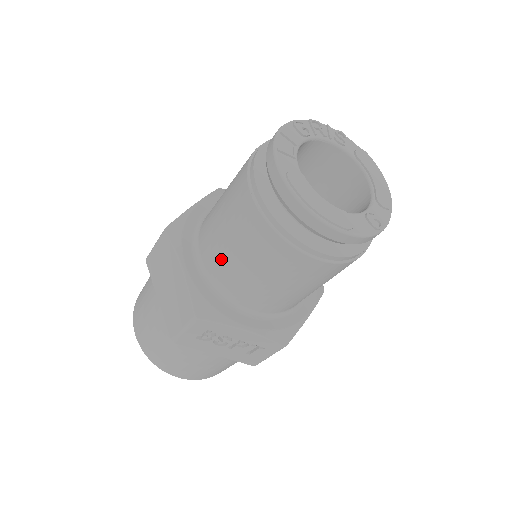
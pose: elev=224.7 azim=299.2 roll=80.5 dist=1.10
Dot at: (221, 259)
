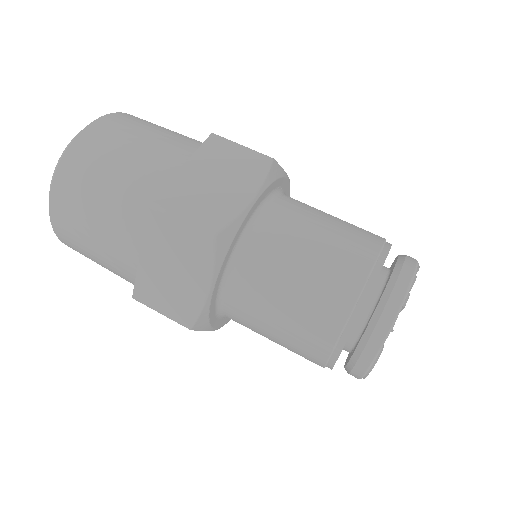
Dot at: (254, 311)
